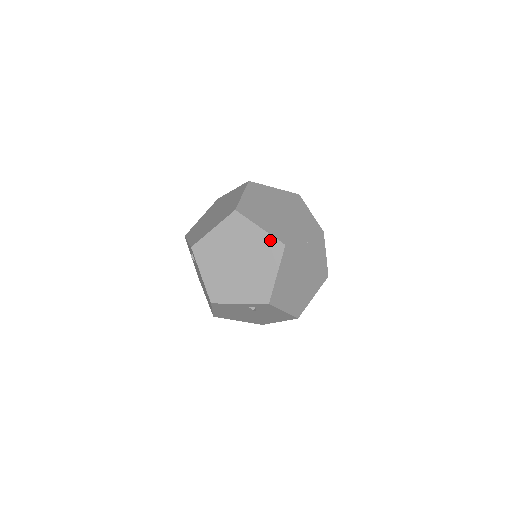
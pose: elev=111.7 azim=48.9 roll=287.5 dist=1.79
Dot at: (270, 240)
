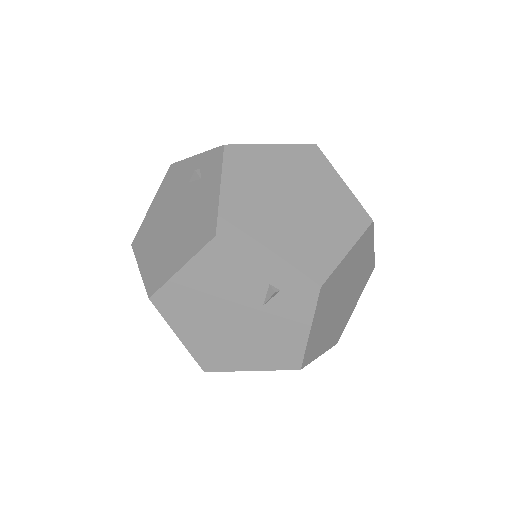
Dot at: (353, 203)
